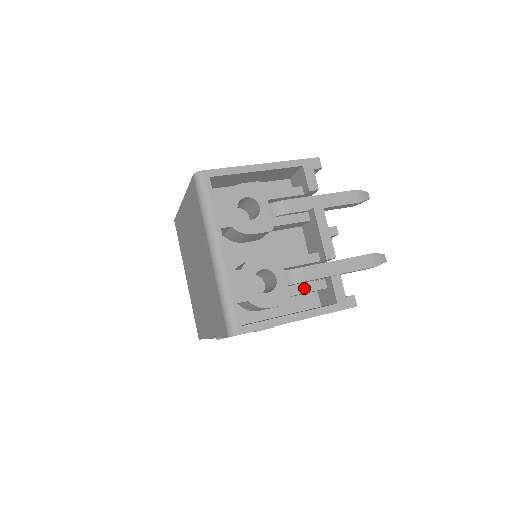
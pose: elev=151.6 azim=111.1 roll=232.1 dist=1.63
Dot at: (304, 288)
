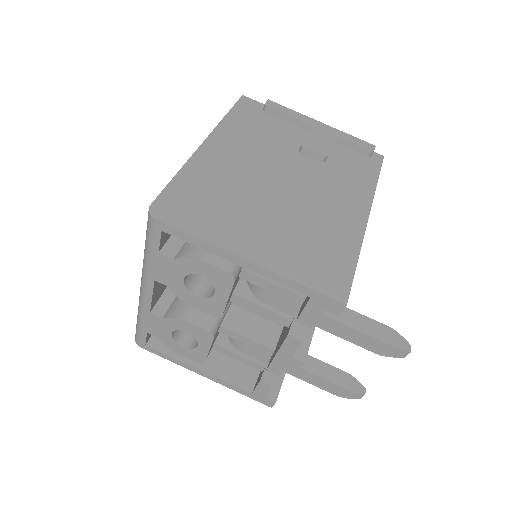
Dot at: (236, 357)
